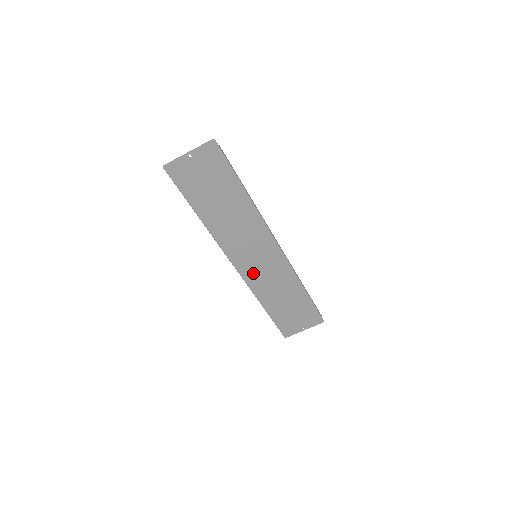
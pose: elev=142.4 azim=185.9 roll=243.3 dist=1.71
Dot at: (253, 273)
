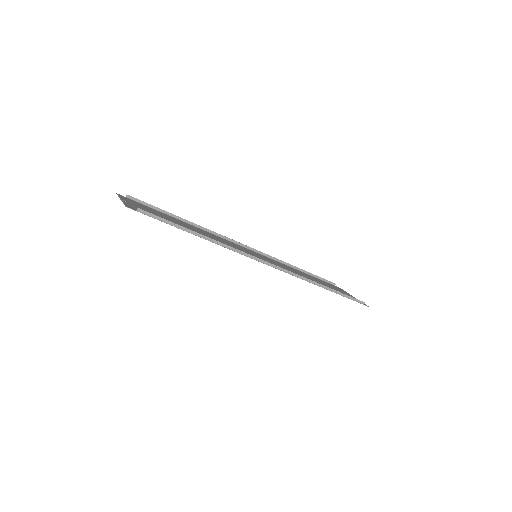
Dot at: (266, 258)
